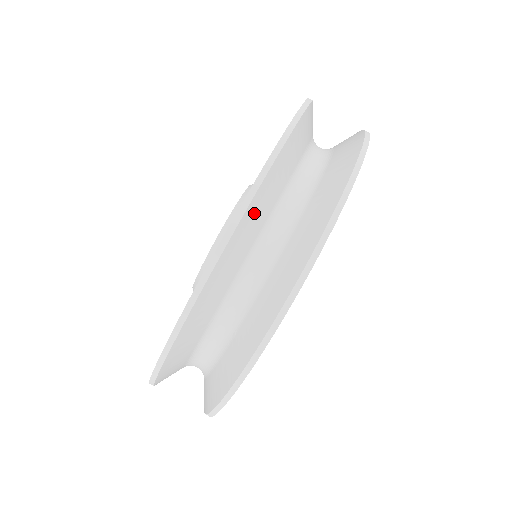
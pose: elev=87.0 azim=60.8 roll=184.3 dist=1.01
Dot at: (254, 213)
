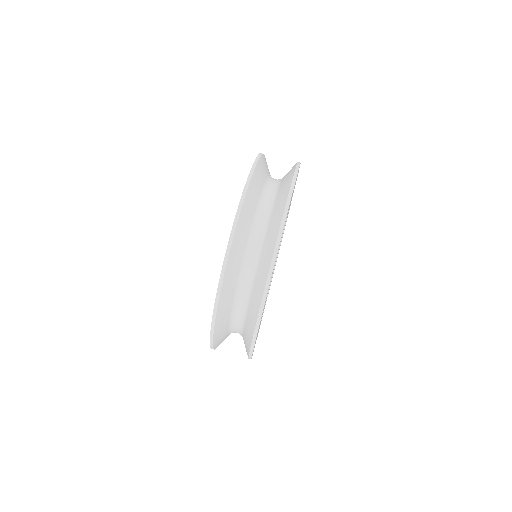
Dot at: (266, 162)
